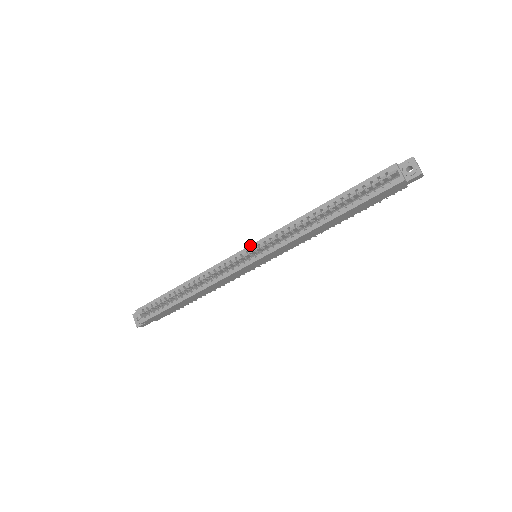
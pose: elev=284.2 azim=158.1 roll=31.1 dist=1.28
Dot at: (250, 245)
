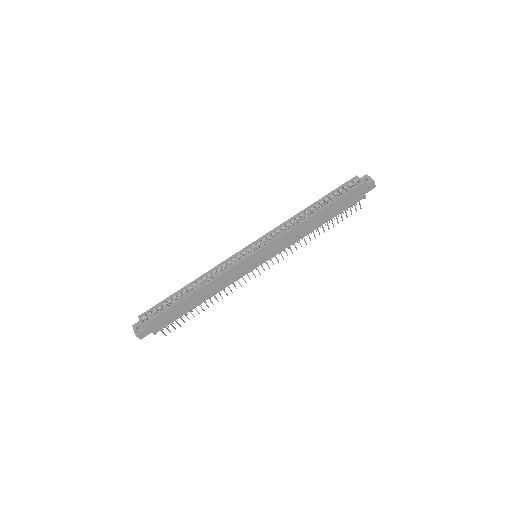
Dot at: (253, 242)
